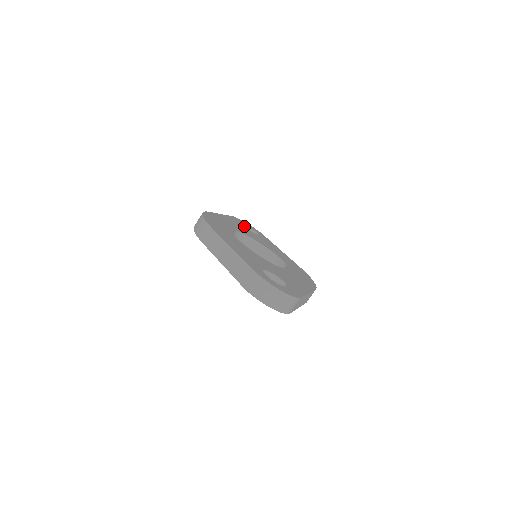
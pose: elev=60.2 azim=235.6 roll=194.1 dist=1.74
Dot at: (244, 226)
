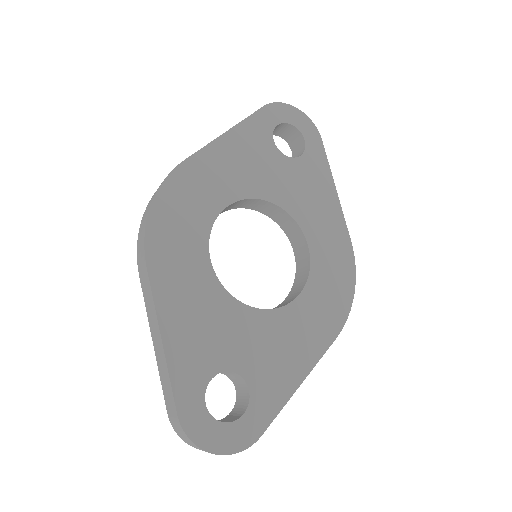
Dot at: (284, 124)
